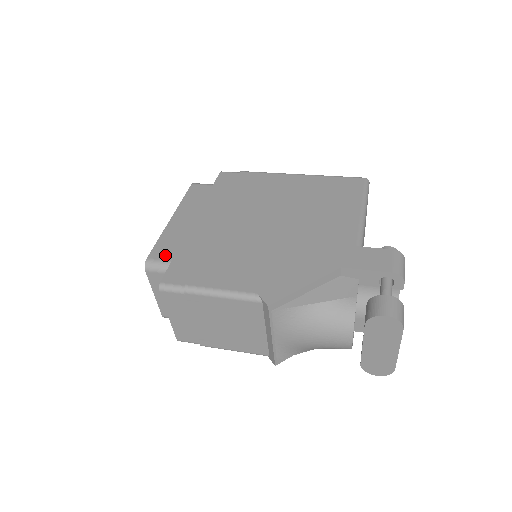
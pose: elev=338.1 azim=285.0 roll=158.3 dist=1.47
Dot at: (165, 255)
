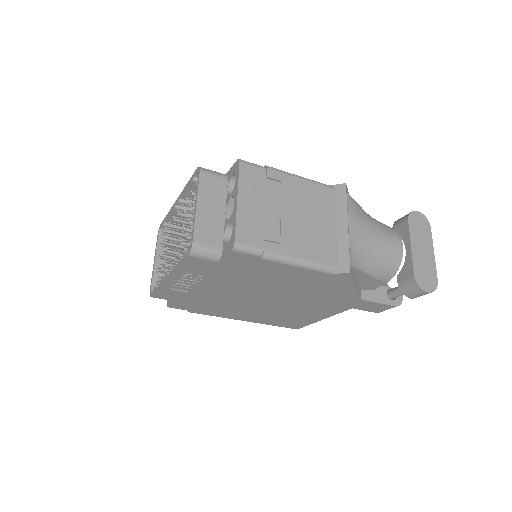
Dot at: occluded
